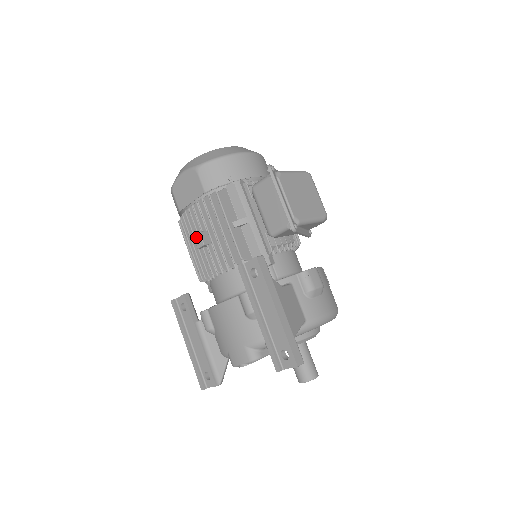
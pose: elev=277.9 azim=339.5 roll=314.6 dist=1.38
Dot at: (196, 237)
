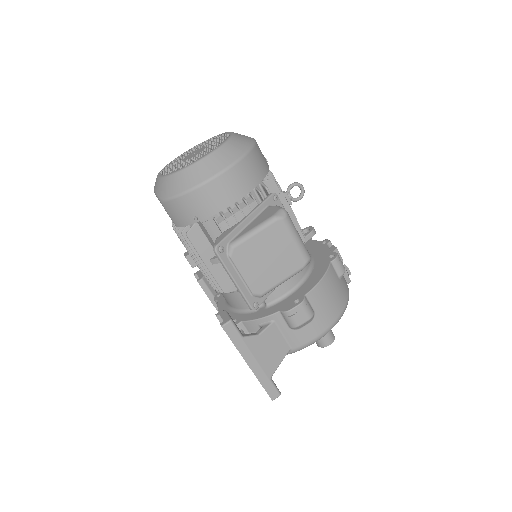
Dot at: occluded
